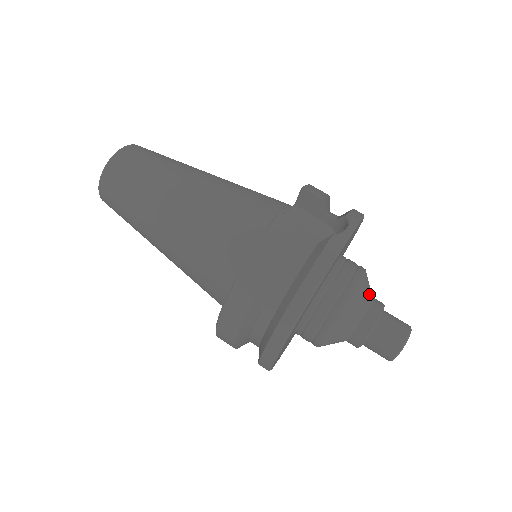
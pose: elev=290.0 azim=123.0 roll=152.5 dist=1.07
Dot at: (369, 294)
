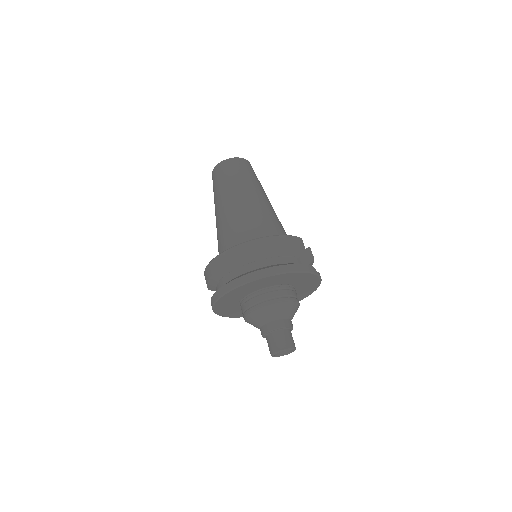
Dot at: (293, 315)
